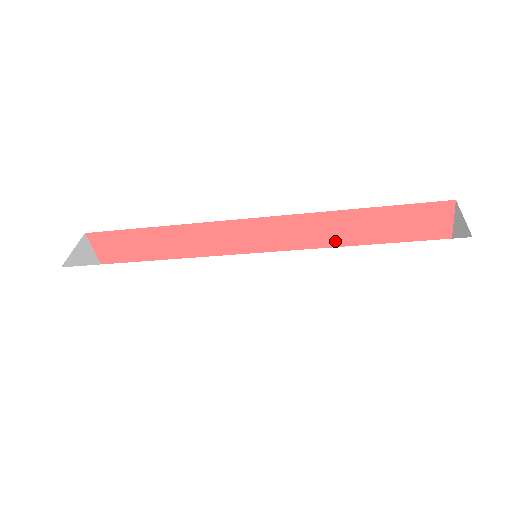
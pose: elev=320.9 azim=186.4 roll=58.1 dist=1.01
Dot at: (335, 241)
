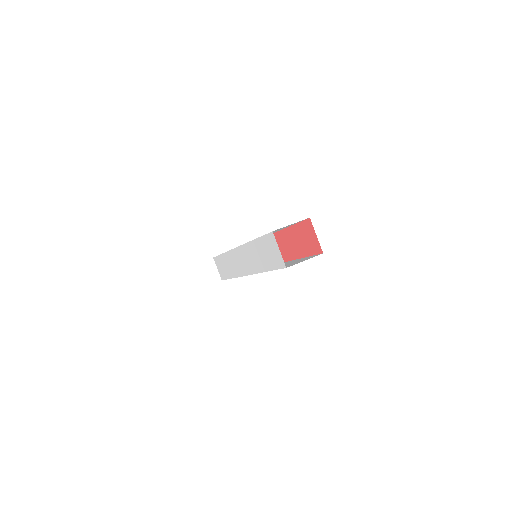
Dot at: (289, 252)
